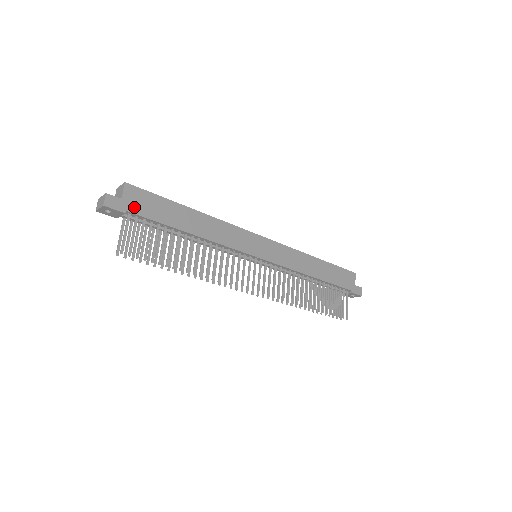
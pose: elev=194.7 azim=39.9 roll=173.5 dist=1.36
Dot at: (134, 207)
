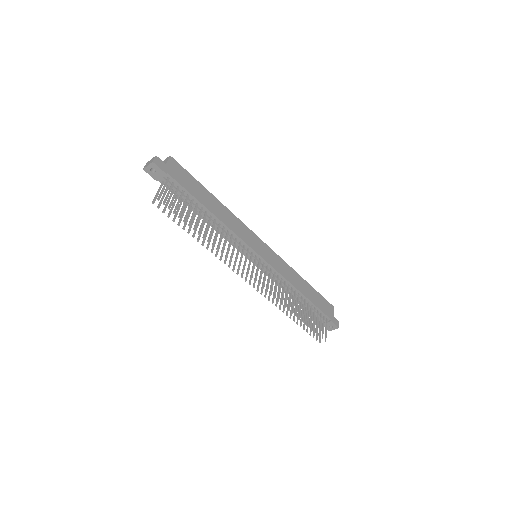
Dot at: (174, 174)
